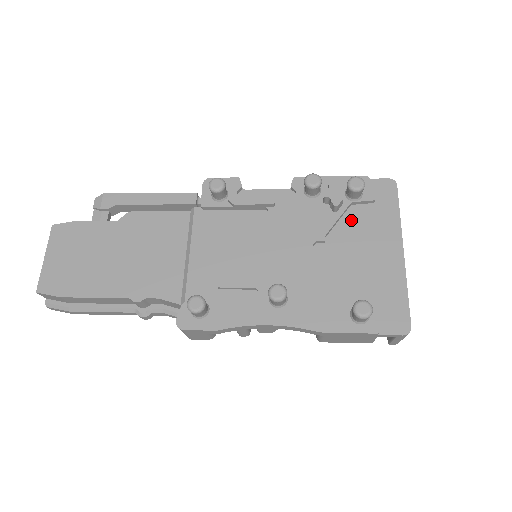
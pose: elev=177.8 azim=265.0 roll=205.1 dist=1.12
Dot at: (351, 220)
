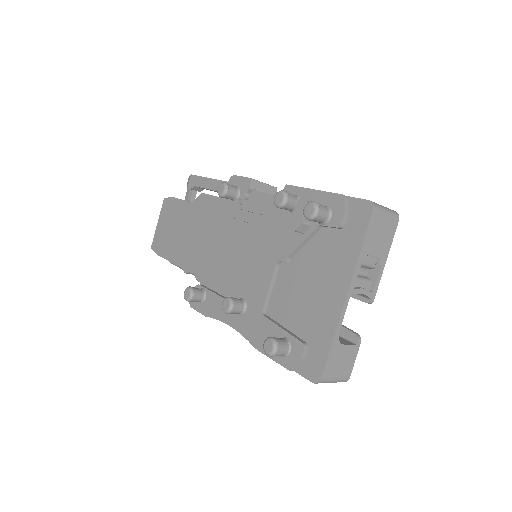
Dot at: (316, 244)
